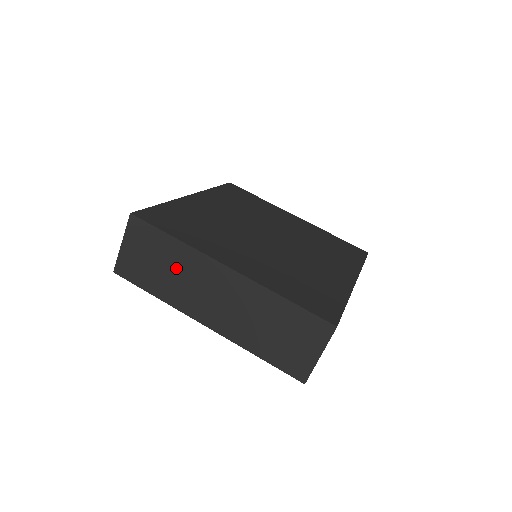
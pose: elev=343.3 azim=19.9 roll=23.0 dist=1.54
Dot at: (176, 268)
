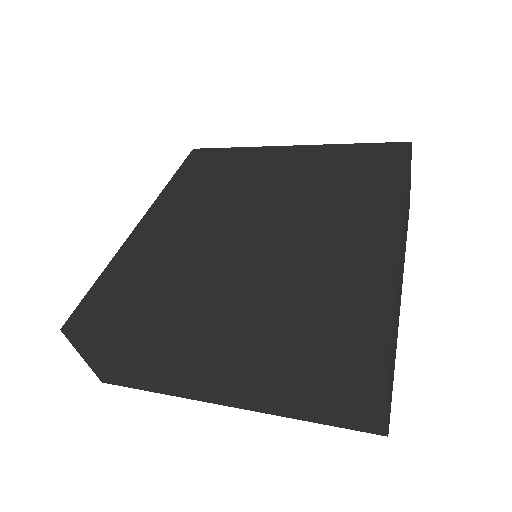
Dot at: (151, 365)
